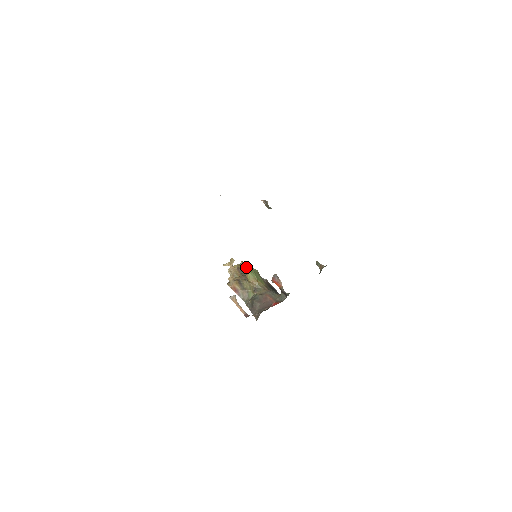
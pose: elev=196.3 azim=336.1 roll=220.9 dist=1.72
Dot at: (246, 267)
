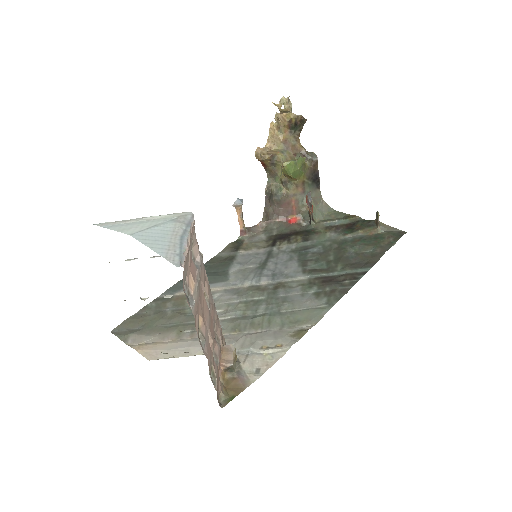
Dot at: (304, 122)
